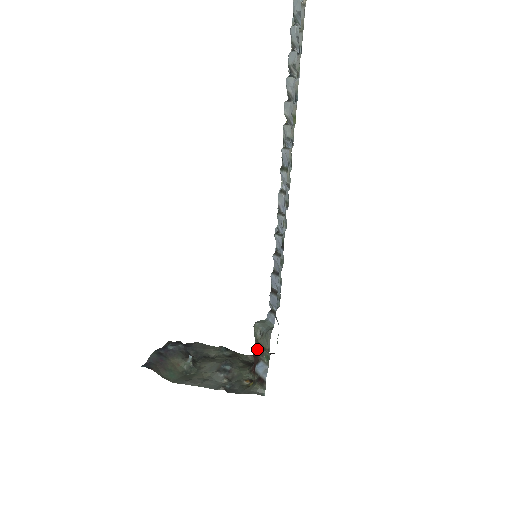
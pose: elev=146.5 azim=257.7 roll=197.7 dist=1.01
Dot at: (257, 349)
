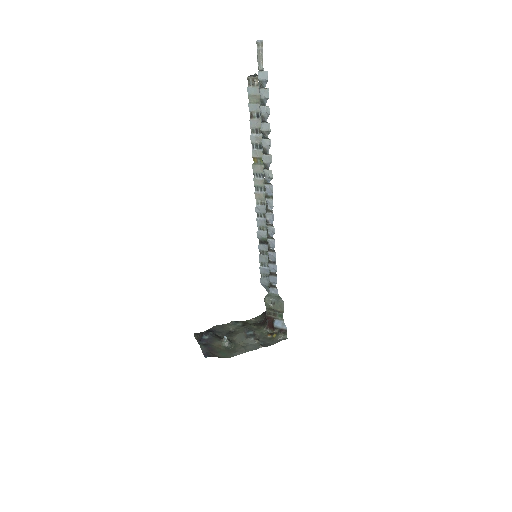
Dot at: (270, 313)
